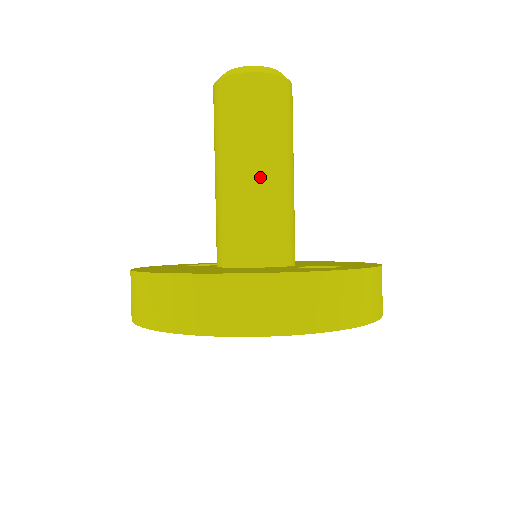
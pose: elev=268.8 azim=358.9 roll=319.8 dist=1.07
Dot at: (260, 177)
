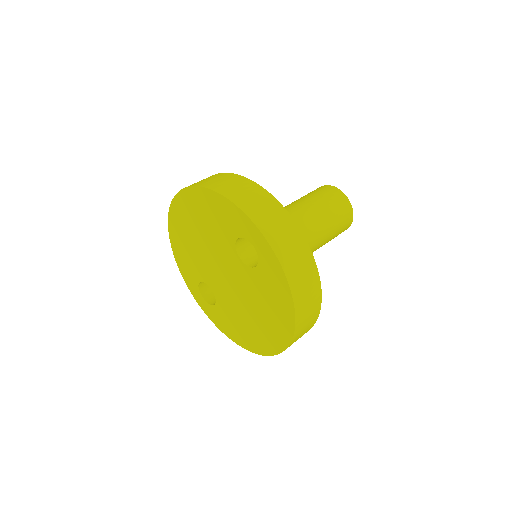
Dot at: (290, 210)
